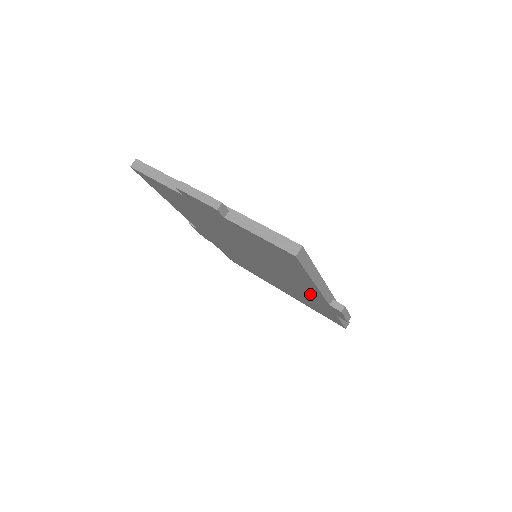
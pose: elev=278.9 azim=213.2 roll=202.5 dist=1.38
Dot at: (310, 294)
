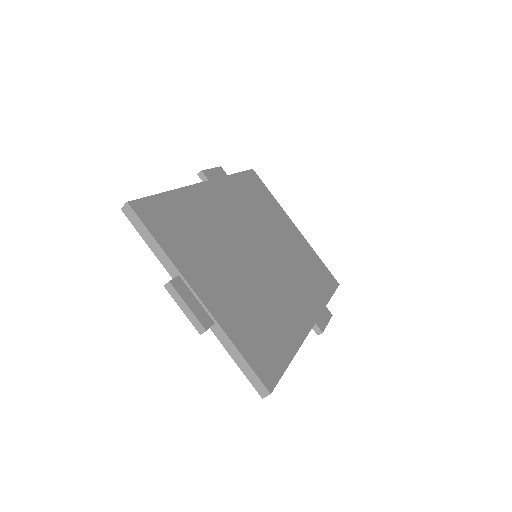
Dot at: occluded
